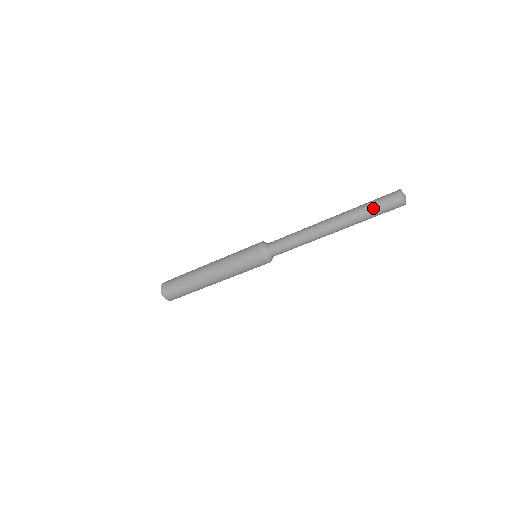
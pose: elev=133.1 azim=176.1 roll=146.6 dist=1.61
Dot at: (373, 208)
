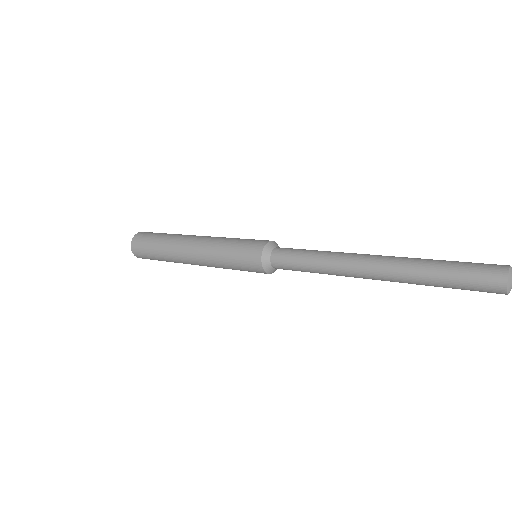
Dot at: (451, 267)
